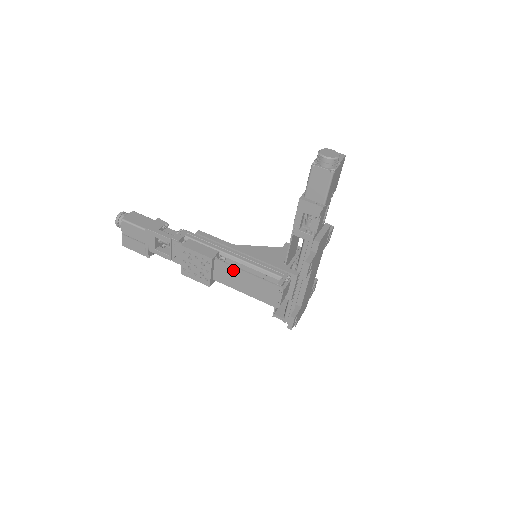
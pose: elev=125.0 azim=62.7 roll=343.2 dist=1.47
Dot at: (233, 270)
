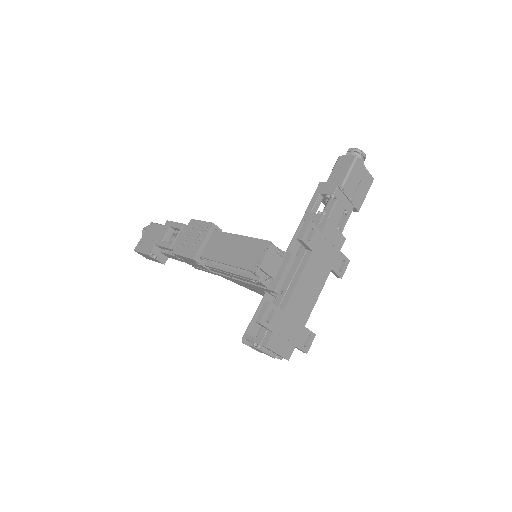
Dot at: (227, 237)
